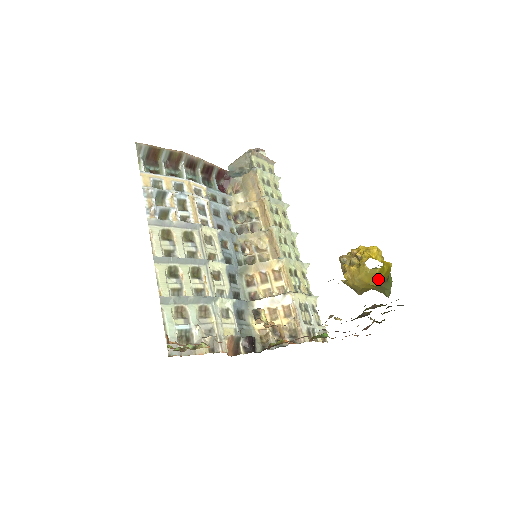
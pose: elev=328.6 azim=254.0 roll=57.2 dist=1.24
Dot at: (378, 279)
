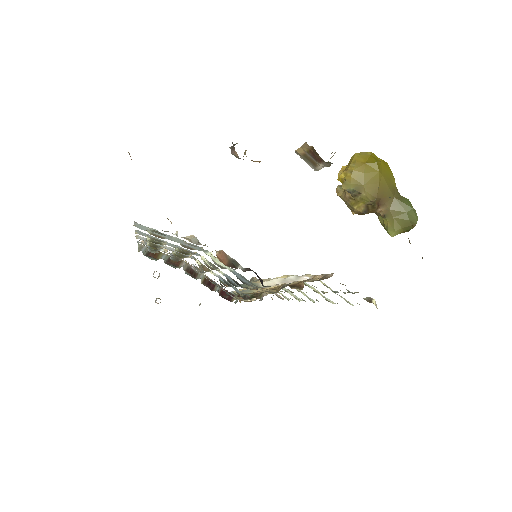
Dot at: (374, 159)
